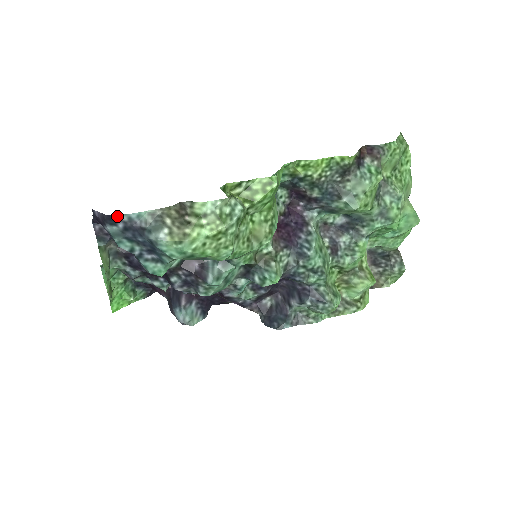
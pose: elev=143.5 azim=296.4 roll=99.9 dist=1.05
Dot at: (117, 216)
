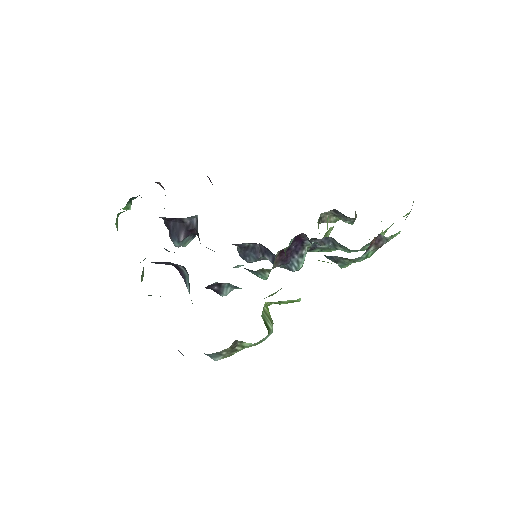
Dot at: occluded
